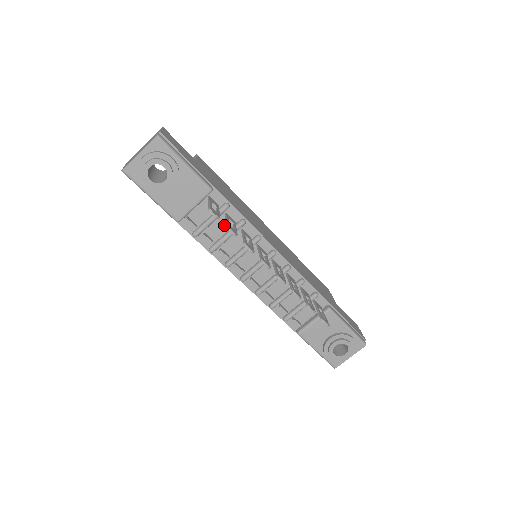
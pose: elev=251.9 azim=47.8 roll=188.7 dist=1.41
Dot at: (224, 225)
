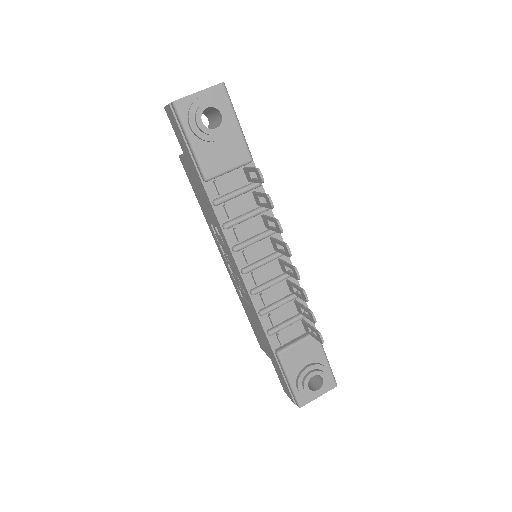
Dot at: (247, 204)
